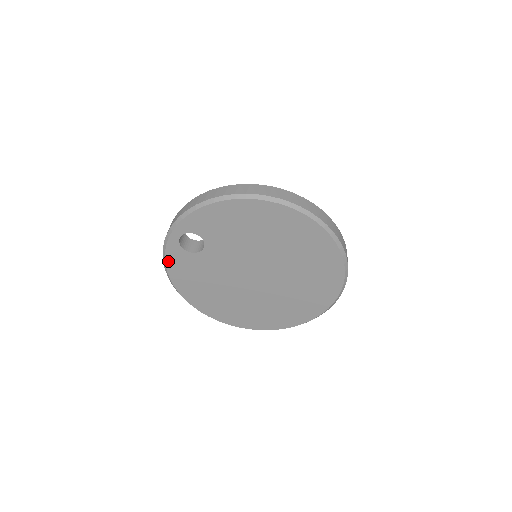
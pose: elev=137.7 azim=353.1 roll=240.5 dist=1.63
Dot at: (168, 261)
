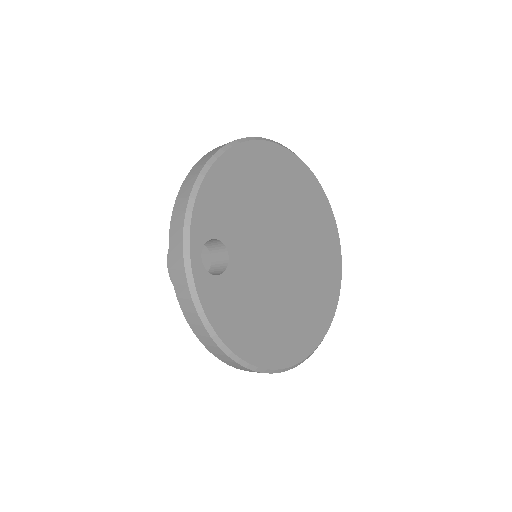
Dot at: (209, 313)
